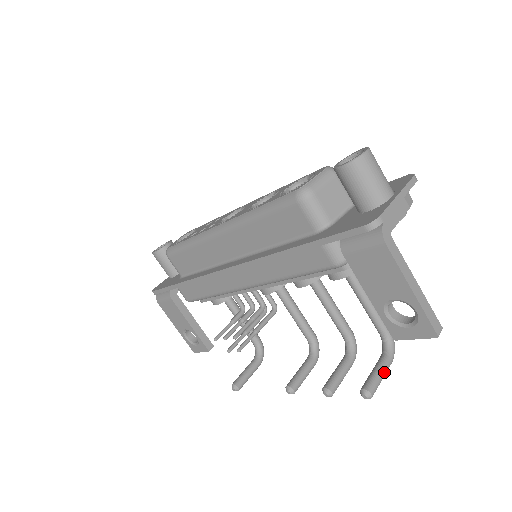
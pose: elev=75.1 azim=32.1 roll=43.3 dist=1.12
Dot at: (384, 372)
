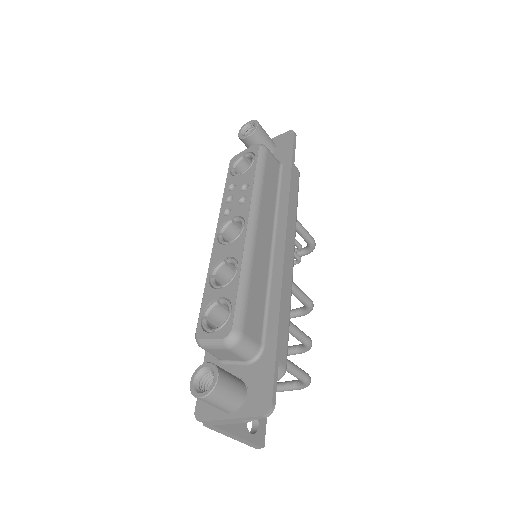
Dot at: occluded
